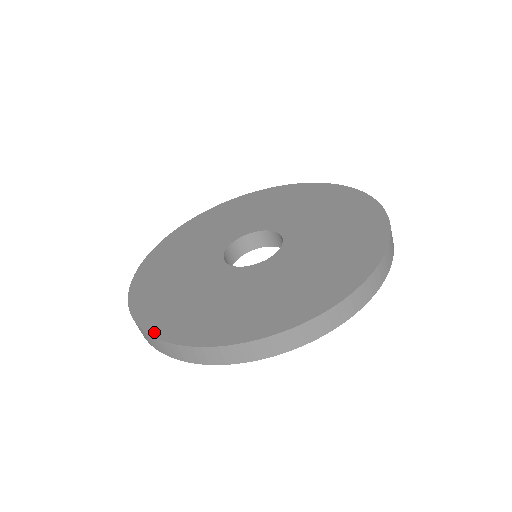
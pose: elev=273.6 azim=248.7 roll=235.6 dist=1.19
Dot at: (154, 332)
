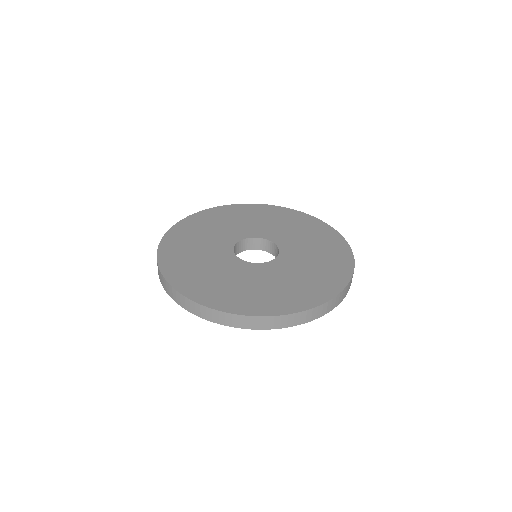
Dot at: (169, 278)
